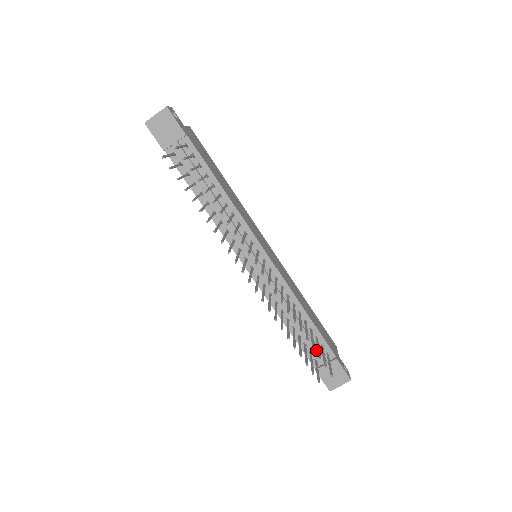
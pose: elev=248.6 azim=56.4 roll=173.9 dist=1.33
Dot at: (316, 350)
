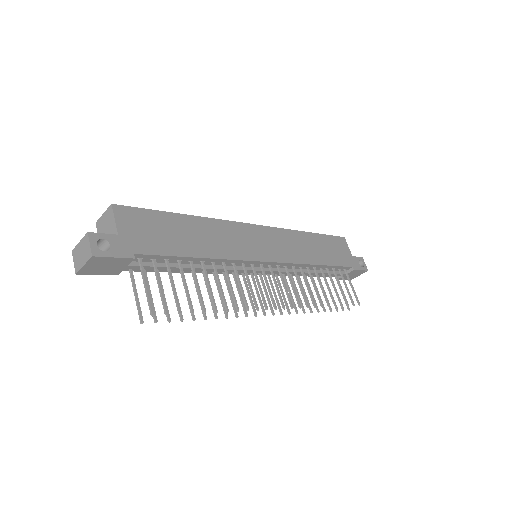
Dot at: occluded
